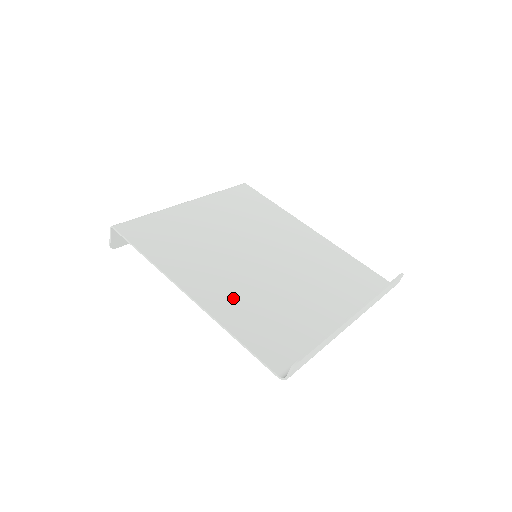
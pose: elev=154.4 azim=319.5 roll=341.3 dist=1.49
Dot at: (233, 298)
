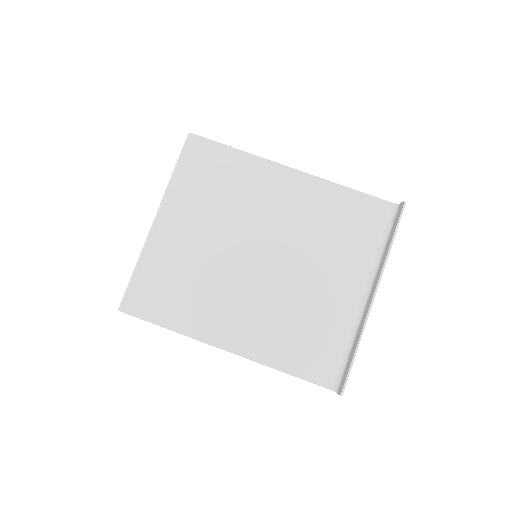
Dot at: (262, 330)
